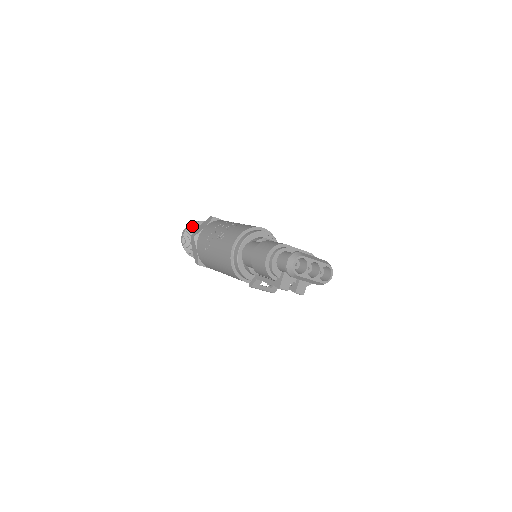
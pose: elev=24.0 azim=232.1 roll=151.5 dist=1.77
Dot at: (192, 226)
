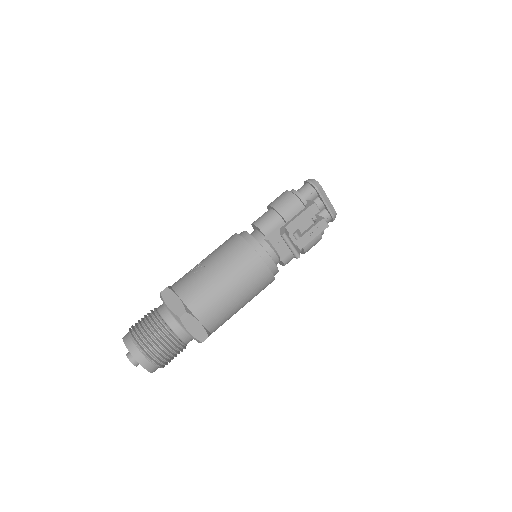
Dot at: (139, 320)
